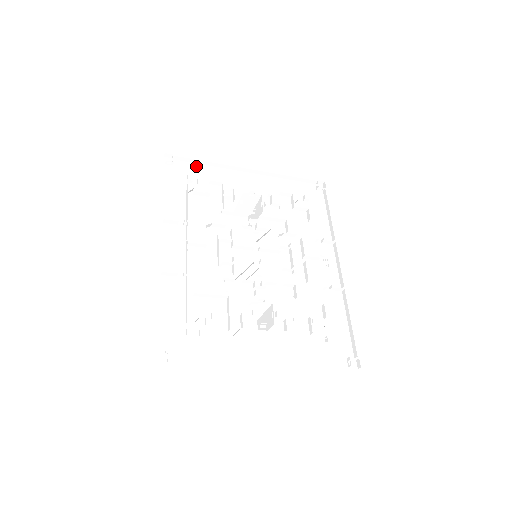
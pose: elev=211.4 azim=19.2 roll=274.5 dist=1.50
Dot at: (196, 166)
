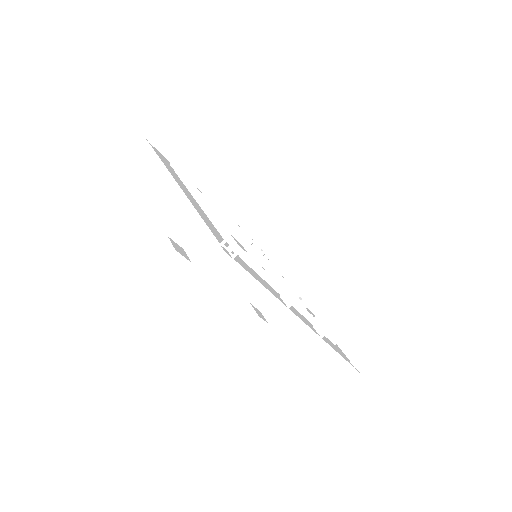
Dot at: occluded
